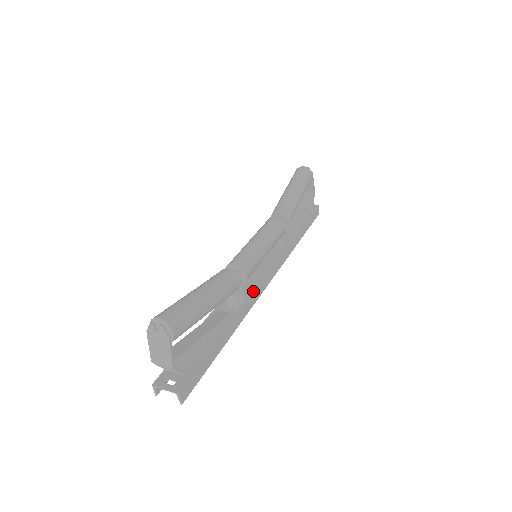
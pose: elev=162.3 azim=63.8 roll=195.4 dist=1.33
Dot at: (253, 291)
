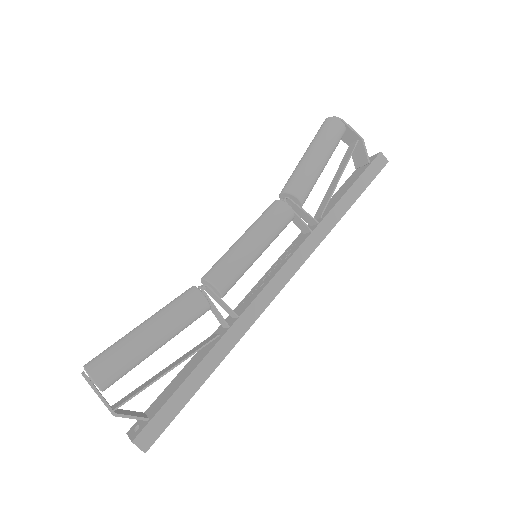
Dot at: (252, 300)
